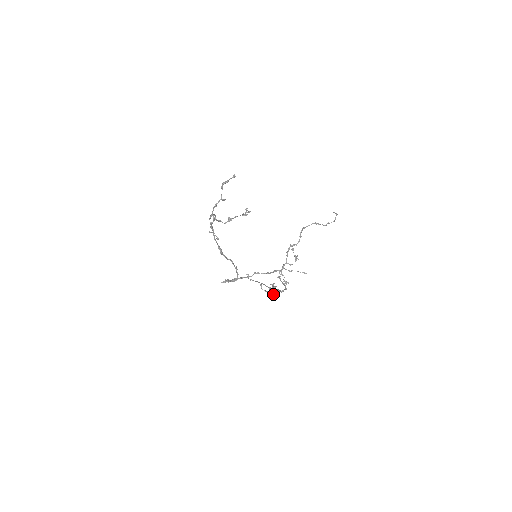
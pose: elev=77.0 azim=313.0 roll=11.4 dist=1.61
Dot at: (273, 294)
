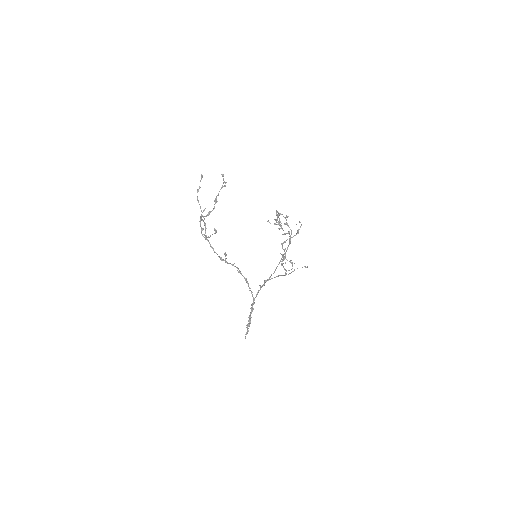
Dot at: occluded
